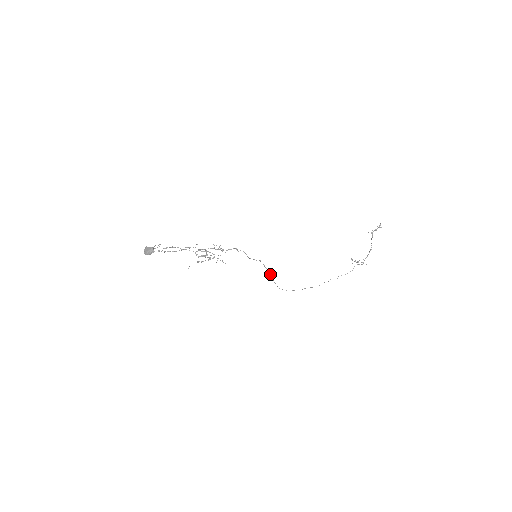
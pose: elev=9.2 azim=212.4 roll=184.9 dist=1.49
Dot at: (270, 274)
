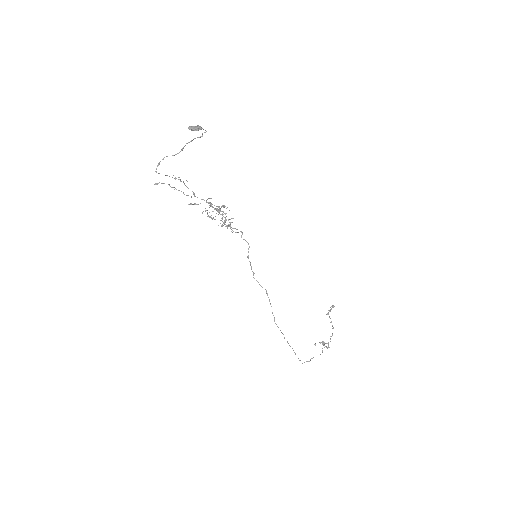
Dot at: (266, 292)
